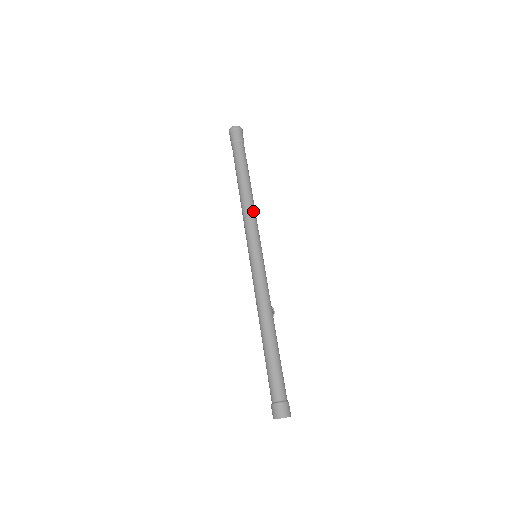
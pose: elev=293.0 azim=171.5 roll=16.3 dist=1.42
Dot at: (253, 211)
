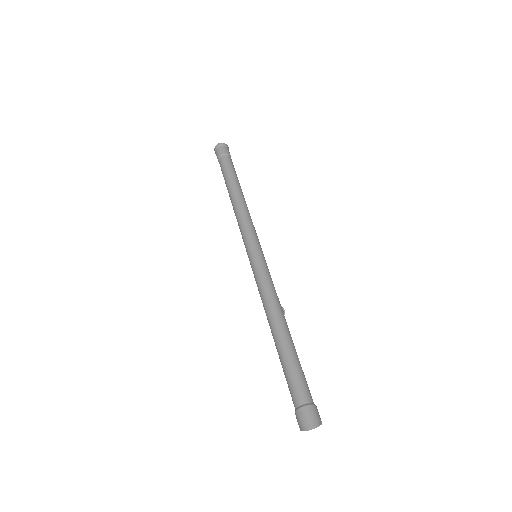
Dot at: (247, 213)
